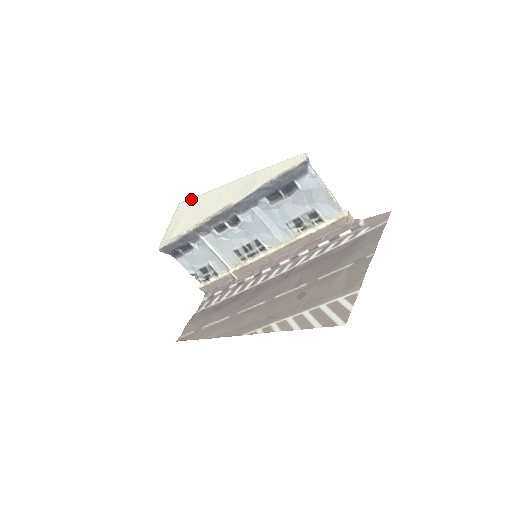
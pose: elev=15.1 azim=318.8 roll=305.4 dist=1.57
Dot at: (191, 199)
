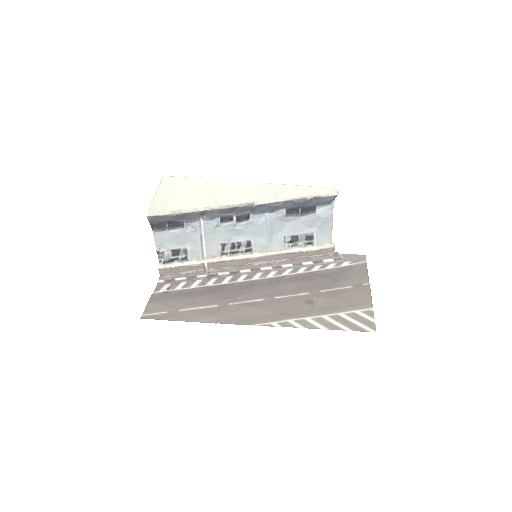
Dot at: (184, 178)
